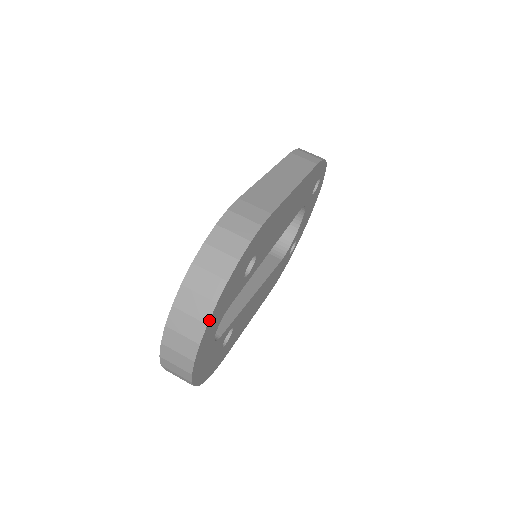
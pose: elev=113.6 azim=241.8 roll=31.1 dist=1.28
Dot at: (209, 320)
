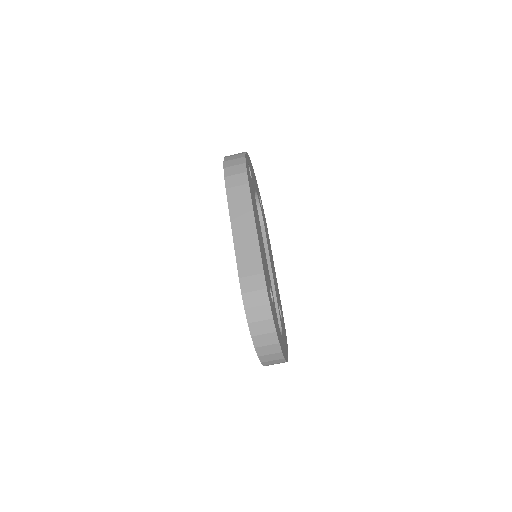
Dot at: (281, 350)
